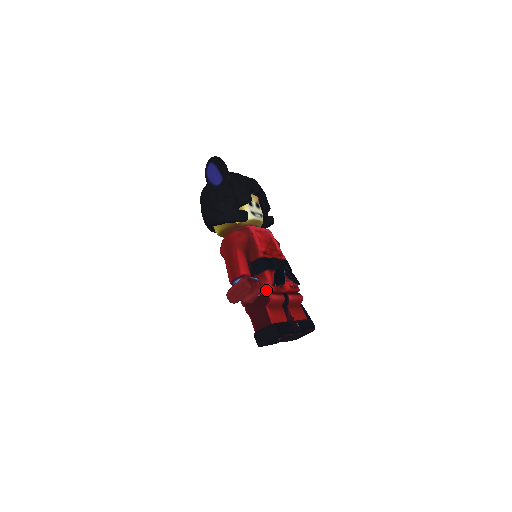
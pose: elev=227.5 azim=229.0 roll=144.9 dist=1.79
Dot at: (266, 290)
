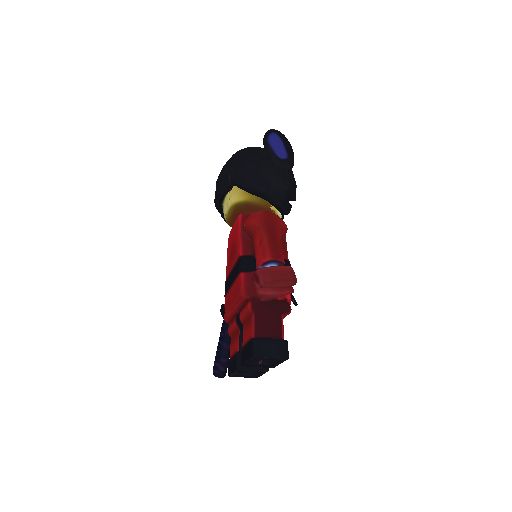
Dot at: (284, 298)
